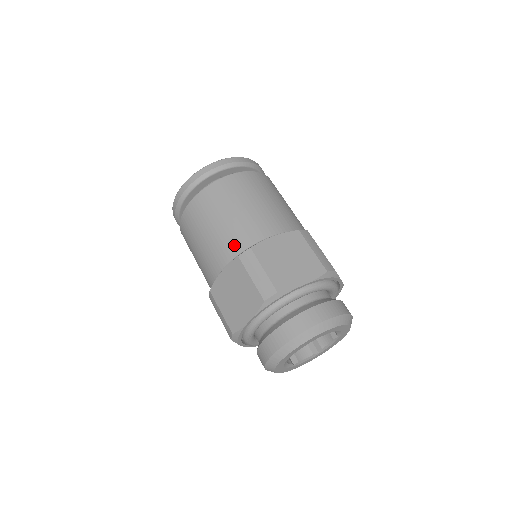
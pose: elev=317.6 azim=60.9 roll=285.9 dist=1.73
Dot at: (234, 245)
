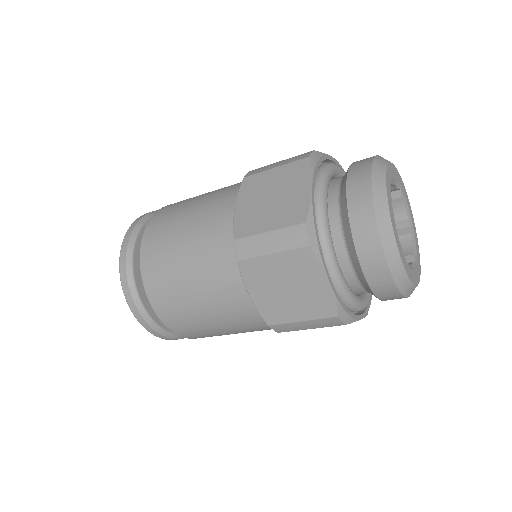
Dot at: (230, 190)
